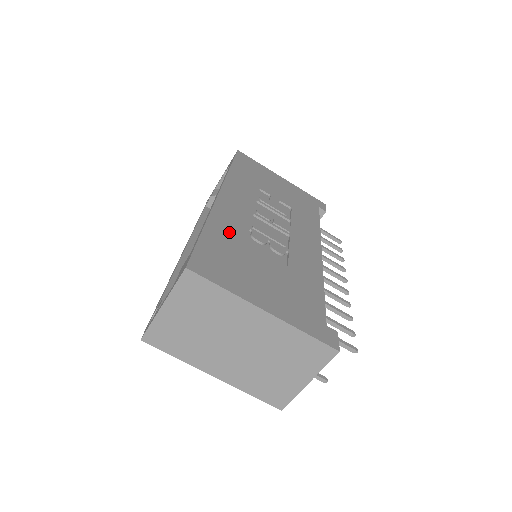
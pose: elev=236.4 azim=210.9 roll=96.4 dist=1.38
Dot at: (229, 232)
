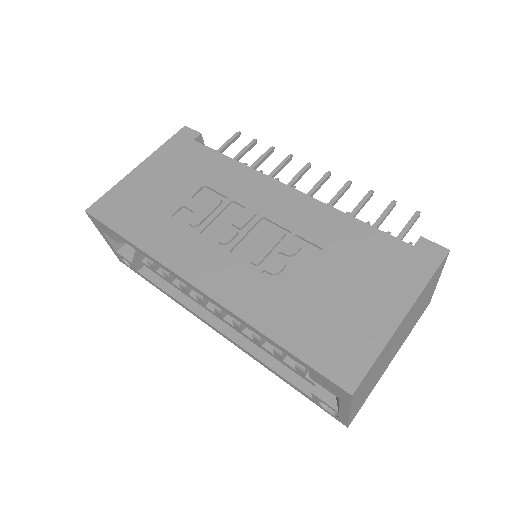
Dot at: (274, 306)
